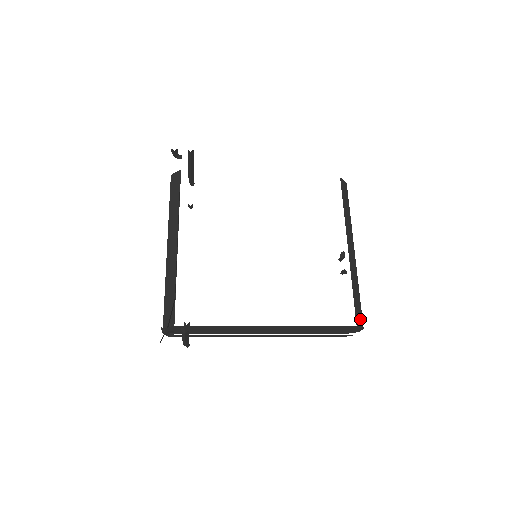
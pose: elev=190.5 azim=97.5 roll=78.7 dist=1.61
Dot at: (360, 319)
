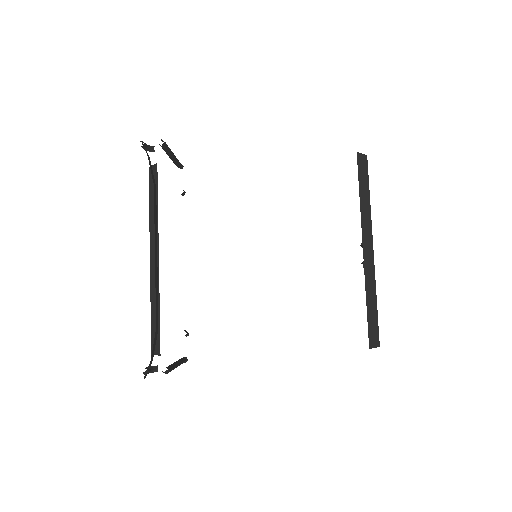
Dot at: (375, 337)
